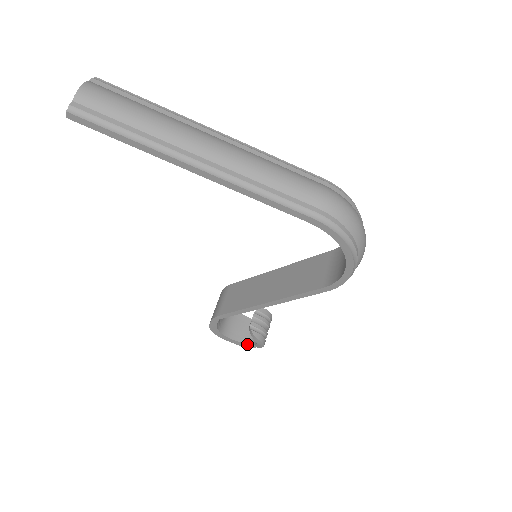
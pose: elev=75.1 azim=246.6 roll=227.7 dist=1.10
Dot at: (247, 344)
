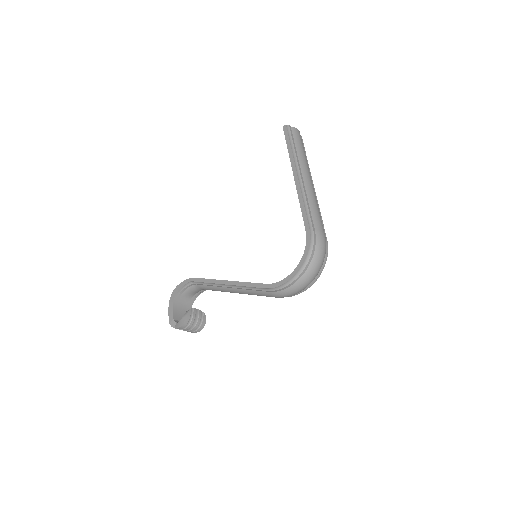
Dot at: (174, 320)
